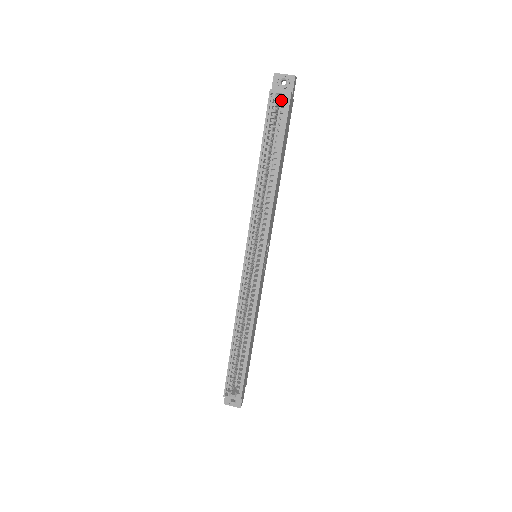
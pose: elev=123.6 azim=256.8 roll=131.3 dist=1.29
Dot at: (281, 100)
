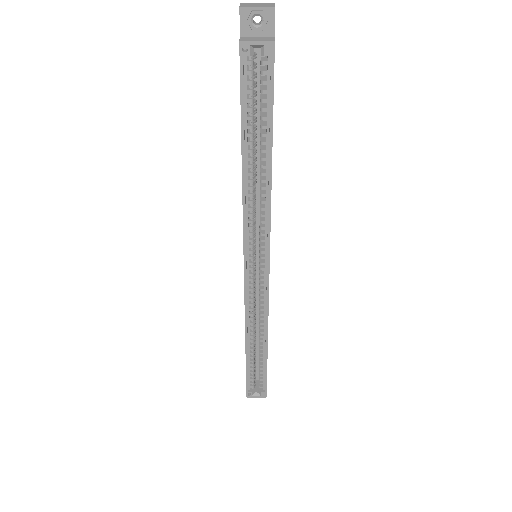
Dot at: occluded
